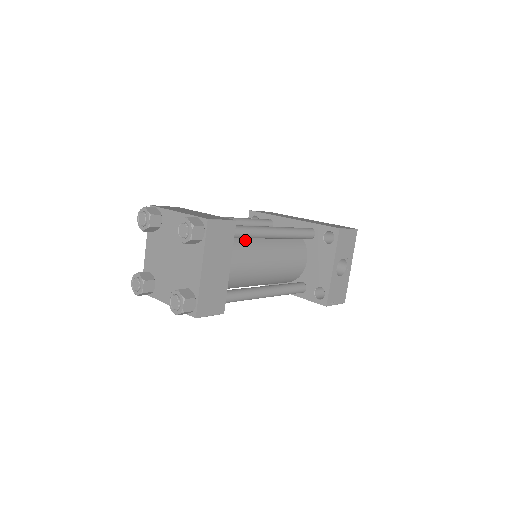
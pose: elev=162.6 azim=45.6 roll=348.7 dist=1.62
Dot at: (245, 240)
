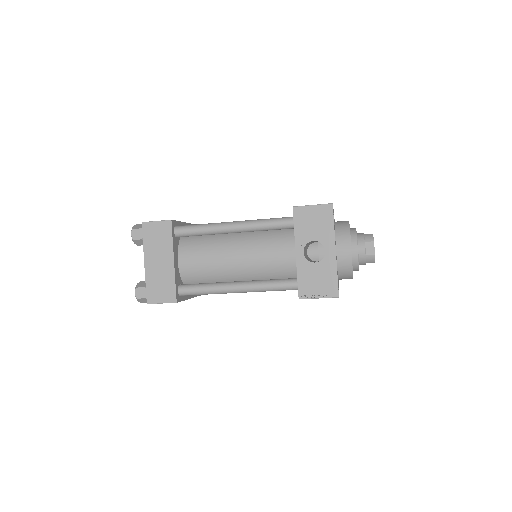
Dot at: (210, 238)
